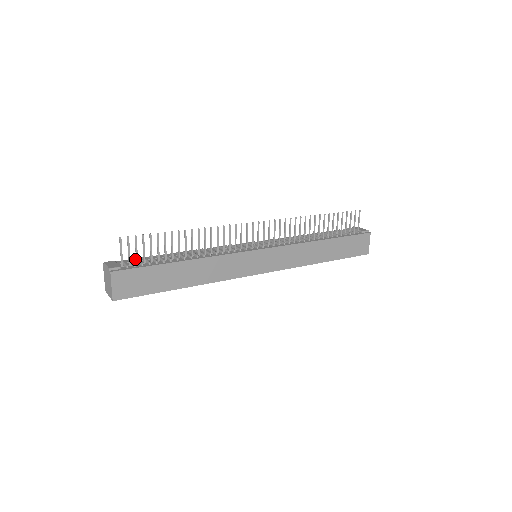
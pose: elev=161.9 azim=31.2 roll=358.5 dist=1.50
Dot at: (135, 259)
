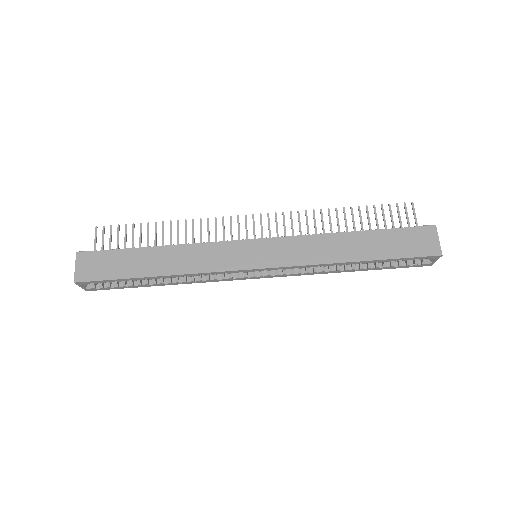
Dot at: occluded
